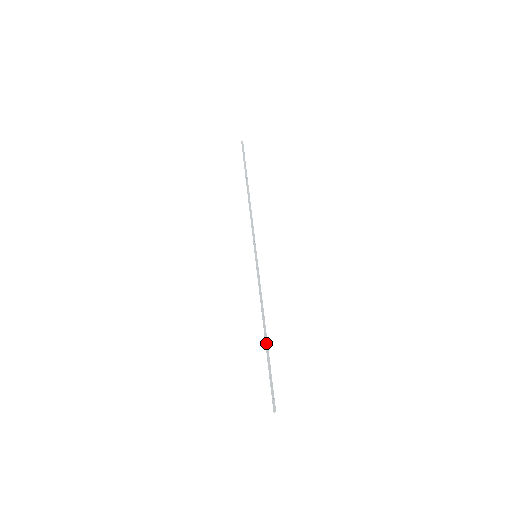
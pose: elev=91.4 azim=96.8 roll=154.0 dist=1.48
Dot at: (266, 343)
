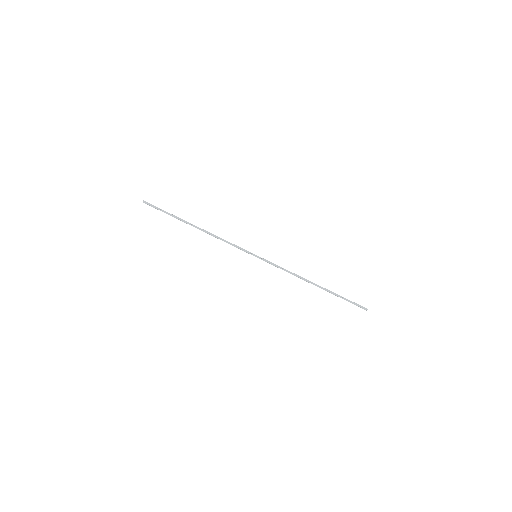
Dot at: (323, 289)
